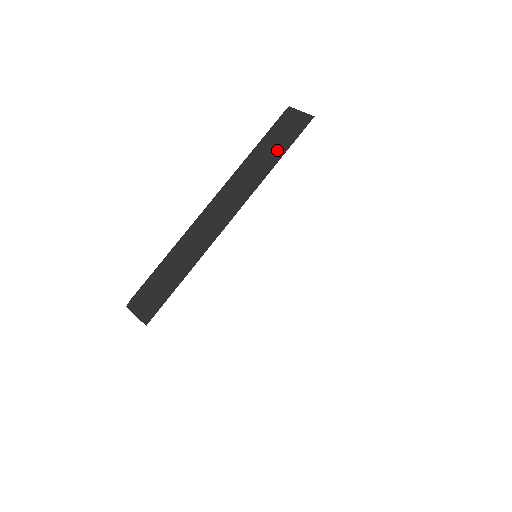
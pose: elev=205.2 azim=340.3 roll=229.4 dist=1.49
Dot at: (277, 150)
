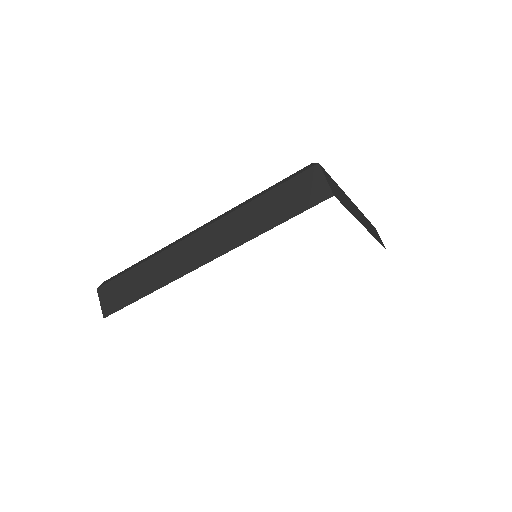
Dot at: (278, 213)
